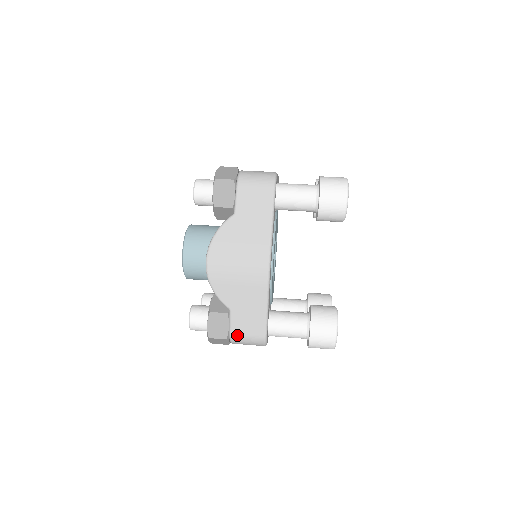
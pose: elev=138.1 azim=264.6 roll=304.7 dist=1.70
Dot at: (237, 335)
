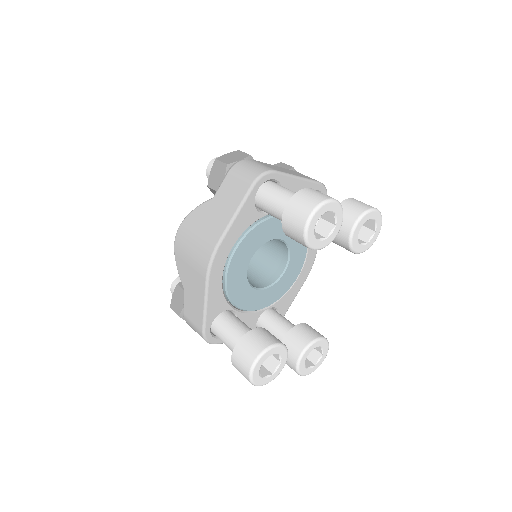
Dot at: (187, 317)
